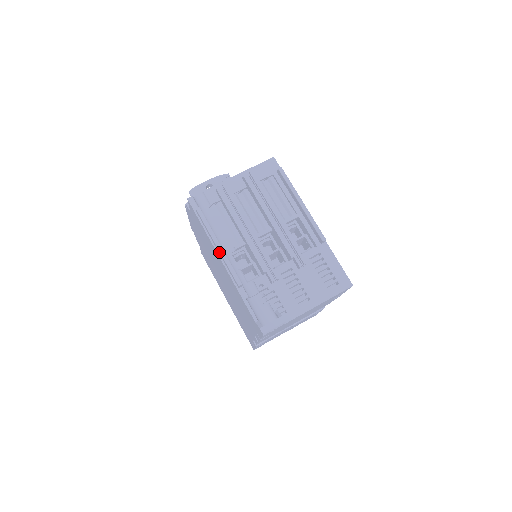
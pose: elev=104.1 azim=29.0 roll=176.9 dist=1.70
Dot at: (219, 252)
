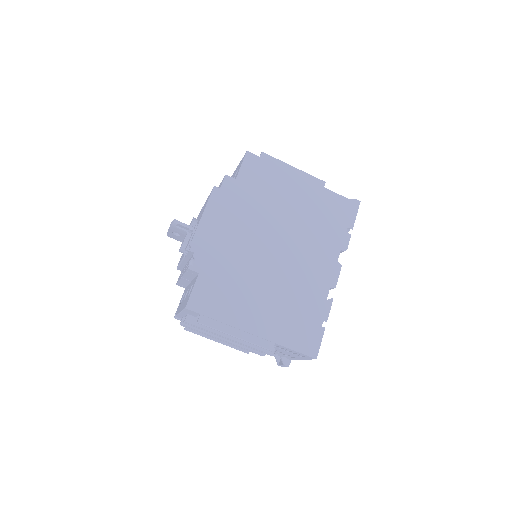
Dot at: occluded
